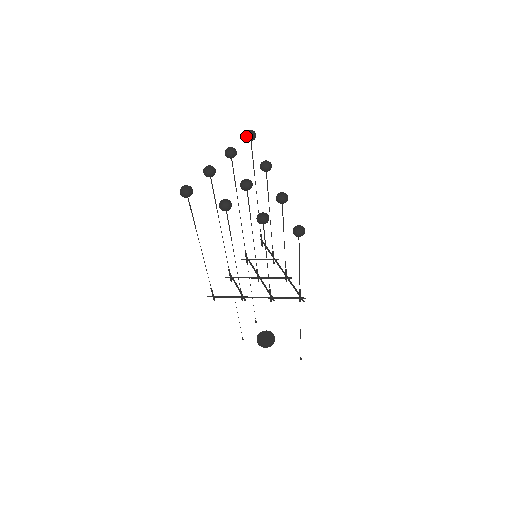
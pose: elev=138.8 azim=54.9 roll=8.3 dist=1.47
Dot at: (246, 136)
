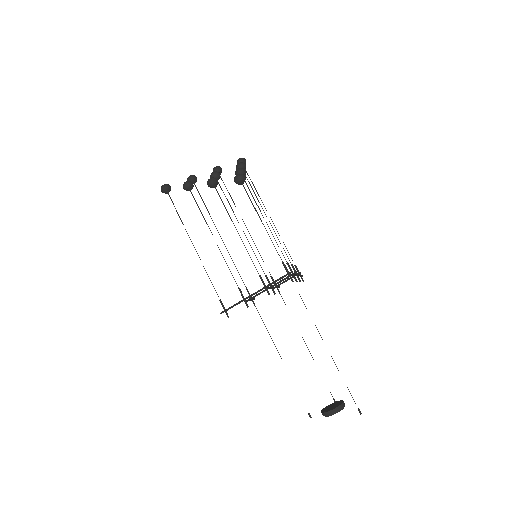
Dot at: (237, 163)
